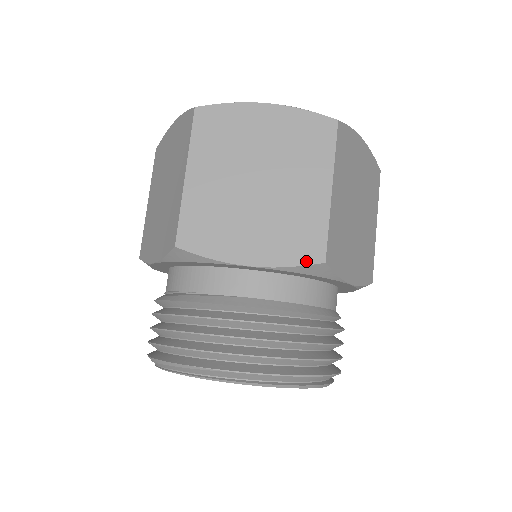
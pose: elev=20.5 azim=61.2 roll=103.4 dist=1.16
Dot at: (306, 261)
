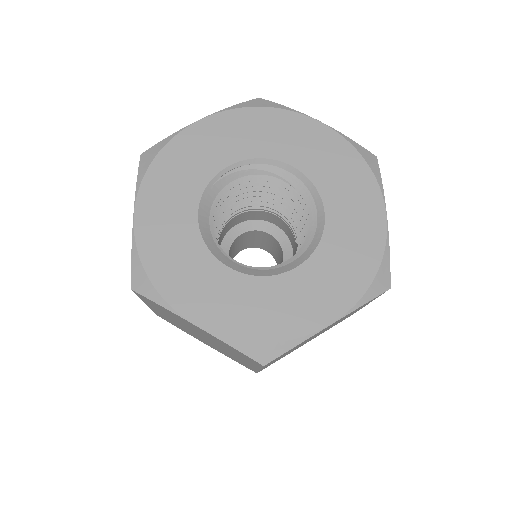
Dot at: occluded
